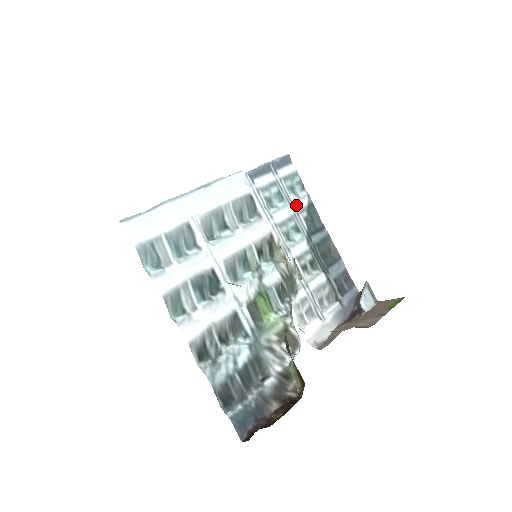
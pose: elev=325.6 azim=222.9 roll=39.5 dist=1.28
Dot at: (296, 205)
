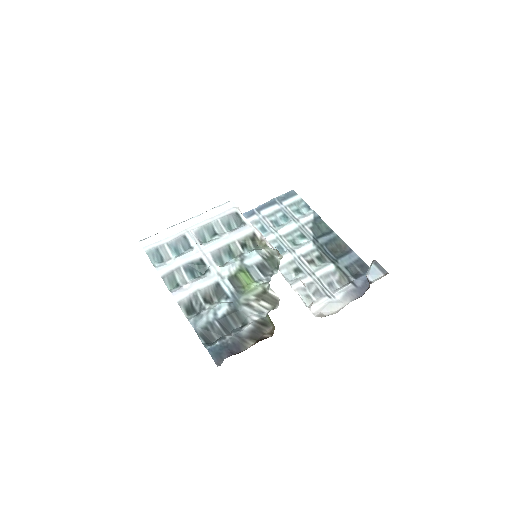
Dot at: (301, 220)
